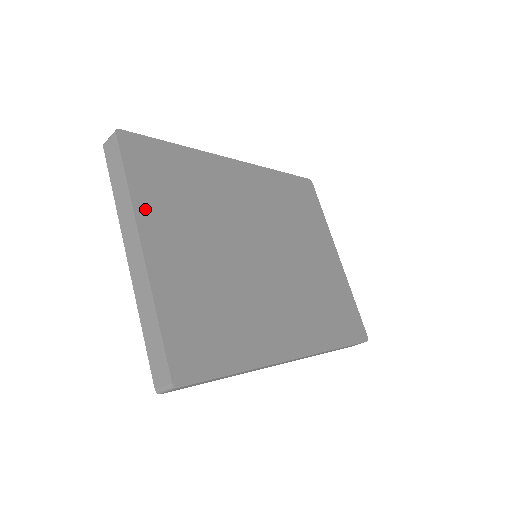
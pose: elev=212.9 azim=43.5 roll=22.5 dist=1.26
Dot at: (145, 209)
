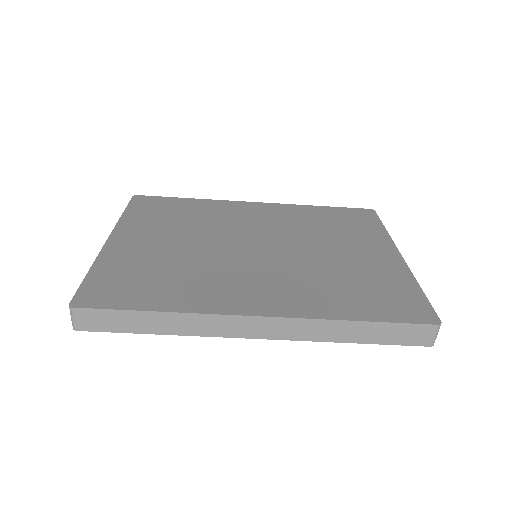
Dot at: (128, 224)
